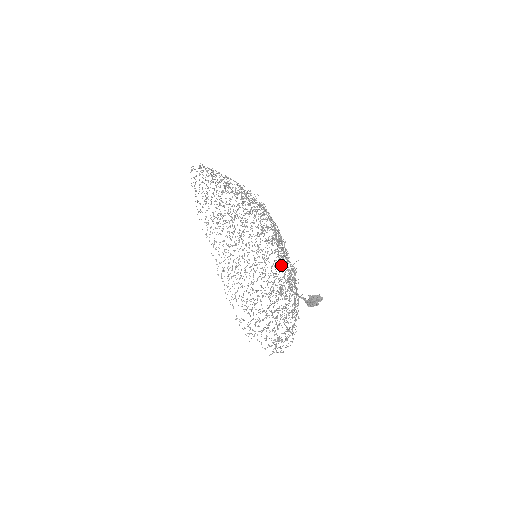
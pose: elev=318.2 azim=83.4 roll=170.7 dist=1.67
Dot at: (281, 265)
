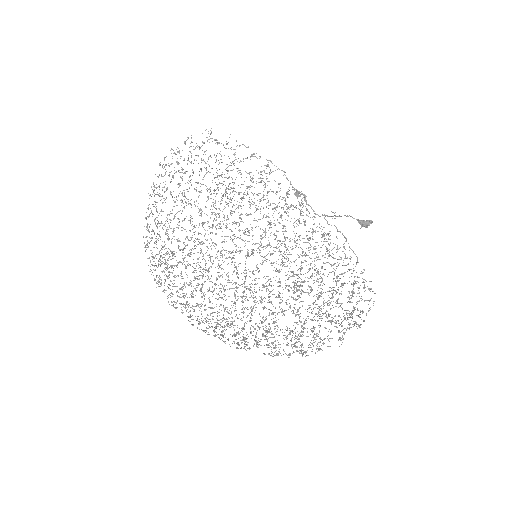
Dot at: occluded
